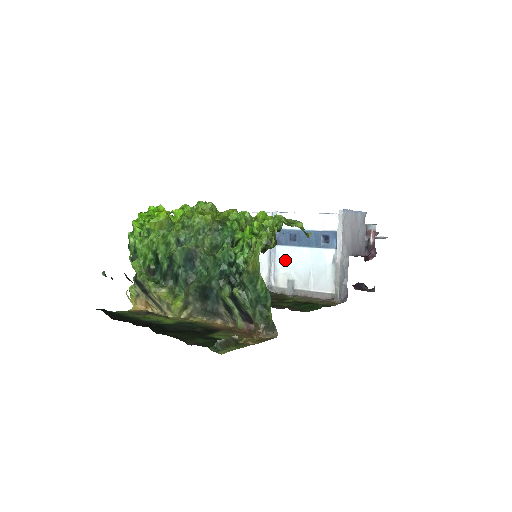
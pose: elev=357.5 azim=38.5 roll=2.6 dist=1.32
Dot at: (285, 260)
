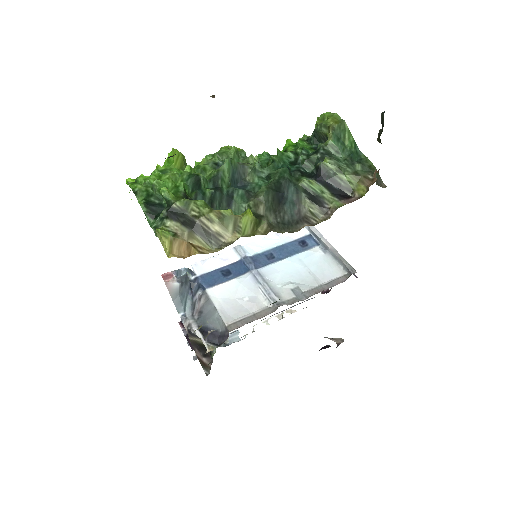
Dot at: (275, 275)
